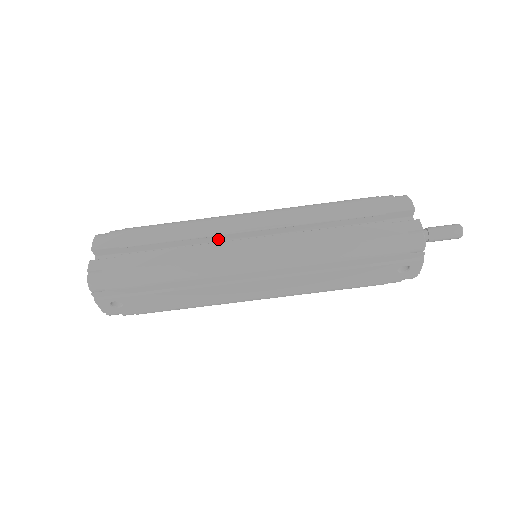
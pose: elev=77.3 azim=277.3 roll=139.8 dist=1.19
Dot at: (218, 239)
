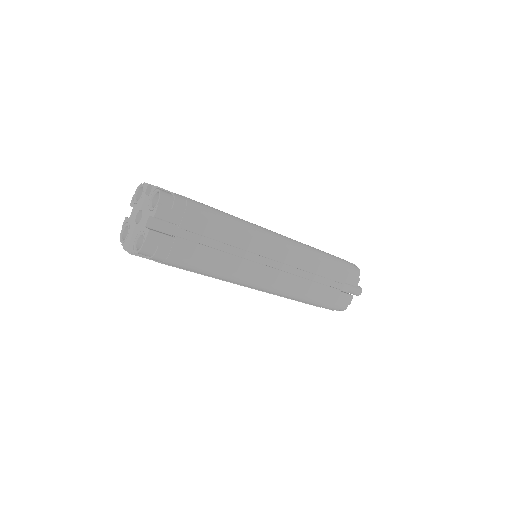
Dot at: occluded
